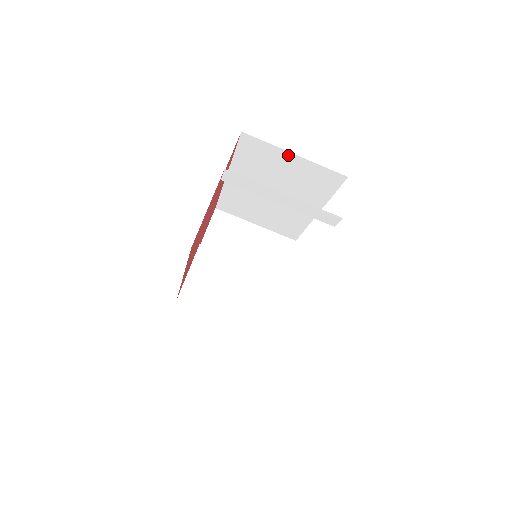
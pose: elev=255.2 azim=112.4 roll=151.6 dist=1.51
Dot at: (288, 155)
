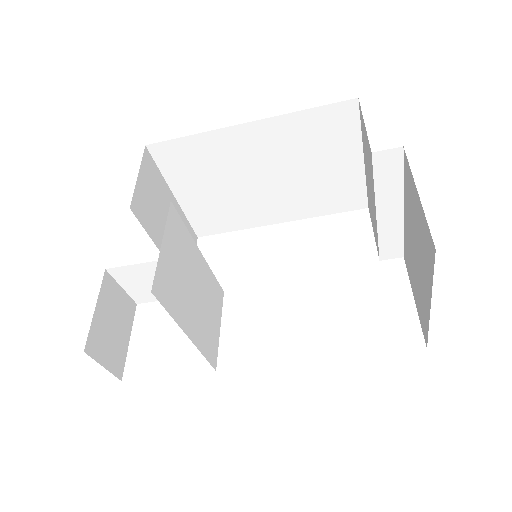
Dot at: (356, 155)
